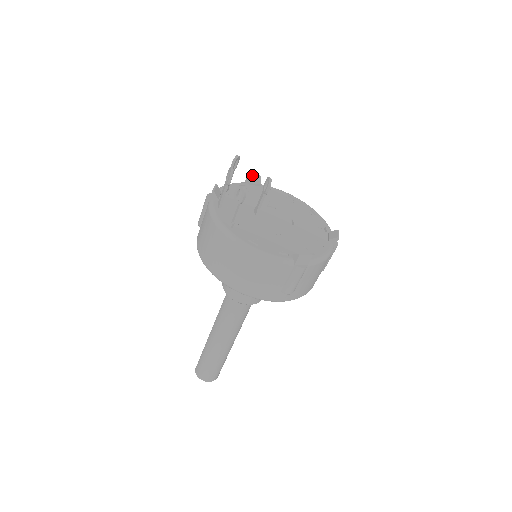
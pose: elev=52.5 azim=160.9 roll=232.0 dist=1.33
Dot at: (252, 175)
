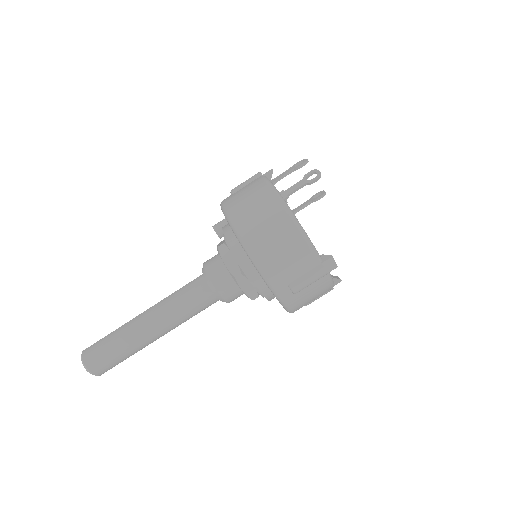
Dot at: occluded
